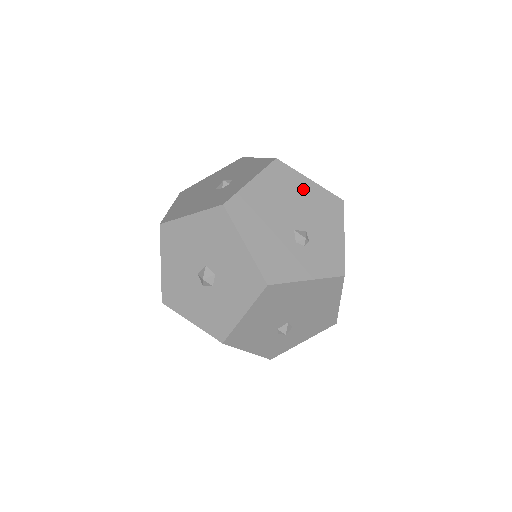
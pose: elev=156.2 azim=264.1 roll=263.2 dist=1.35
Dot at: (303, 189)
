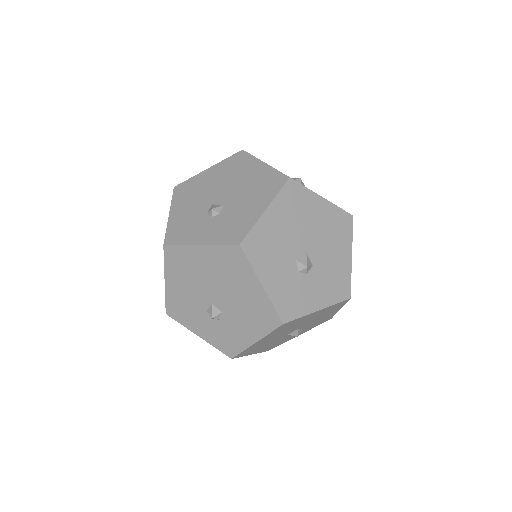
Dot at: (246, 286)
